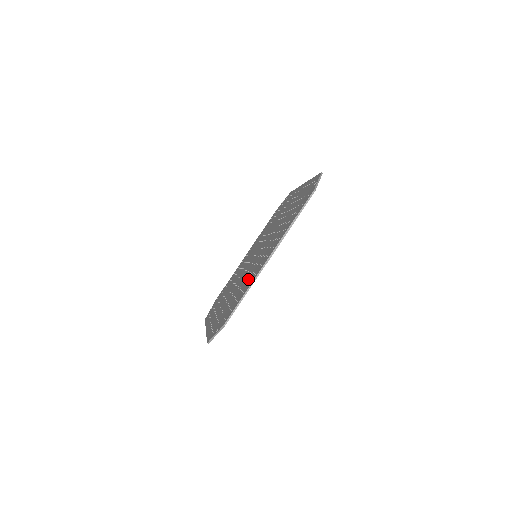
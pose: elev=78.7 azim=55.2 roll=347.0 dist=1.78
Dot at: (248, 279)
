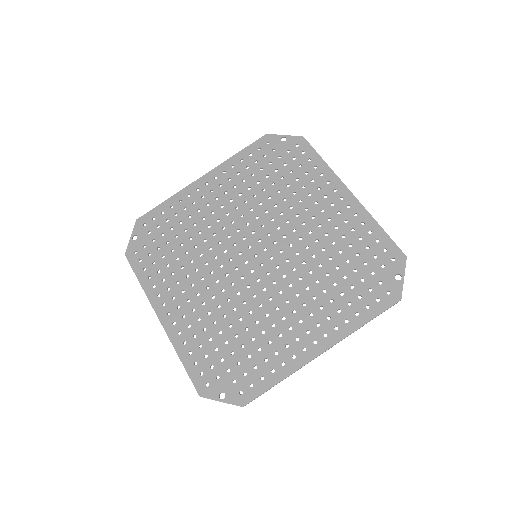
Dot at: (270, 338)
